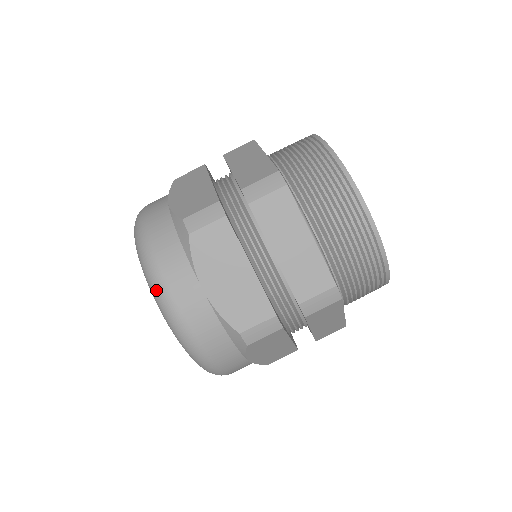
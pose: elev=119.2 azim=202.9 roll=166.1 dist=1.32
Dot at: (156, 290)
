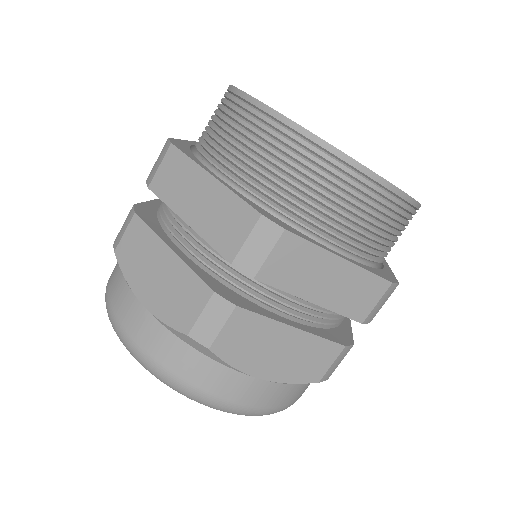
Dot at: (210, 406)
